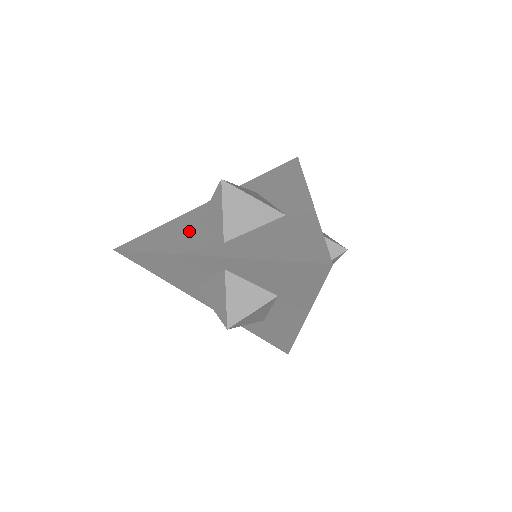
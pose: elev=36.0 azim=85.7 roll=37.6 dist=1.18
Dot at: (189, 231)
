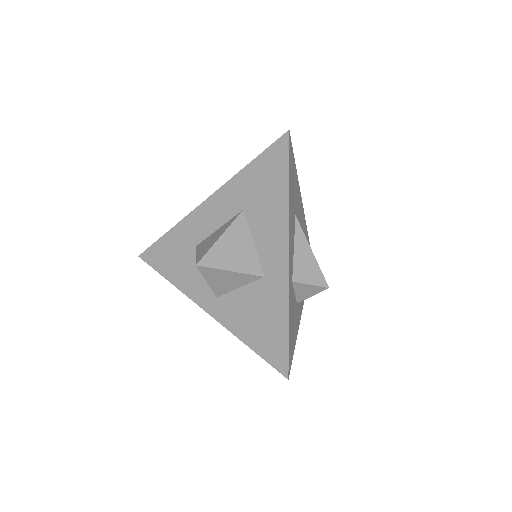
Dot at: (190, 259)
